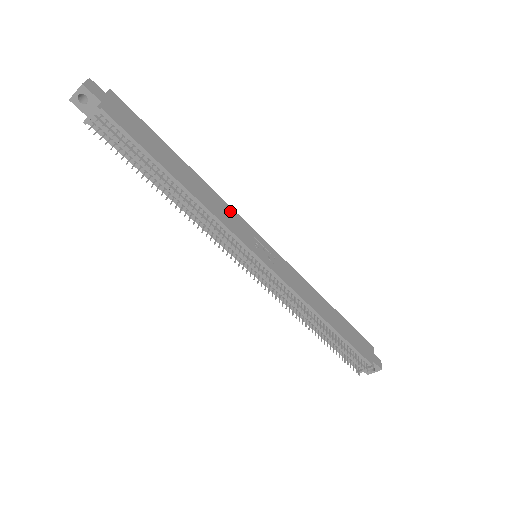
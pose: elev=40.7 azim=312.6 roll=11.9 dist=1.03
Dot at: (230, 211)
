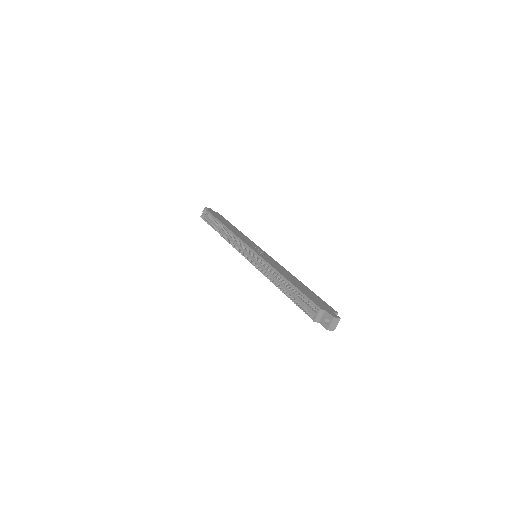
Dot at: (249, 240)
